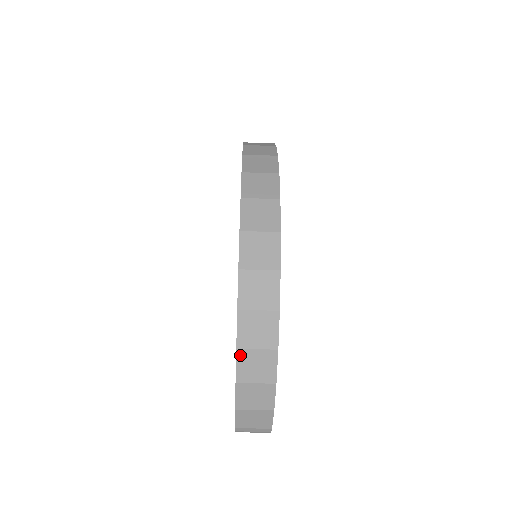
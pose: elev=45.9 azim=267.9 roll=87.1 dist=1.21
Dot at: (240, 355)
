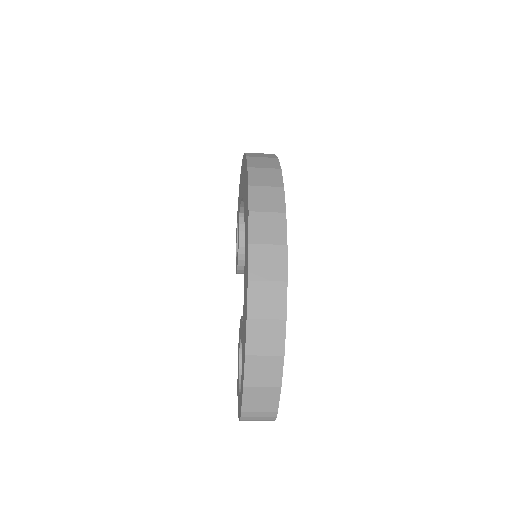
Dot at: (250, 325)
